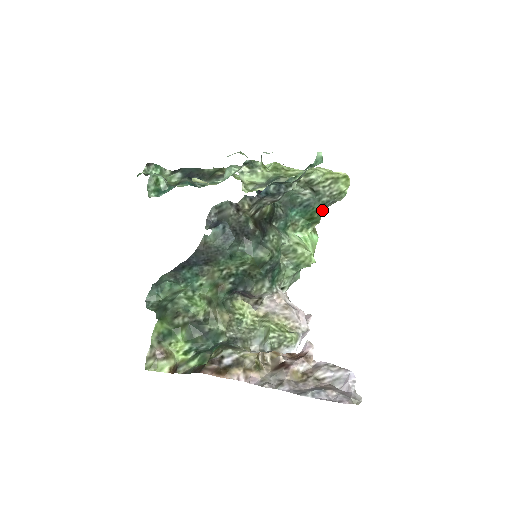
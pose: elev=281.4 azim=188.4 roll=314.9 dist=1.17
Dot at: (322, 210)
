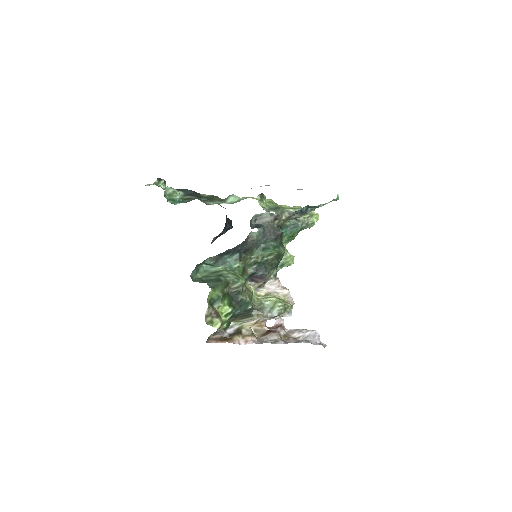
Dot at: (298, 232)
